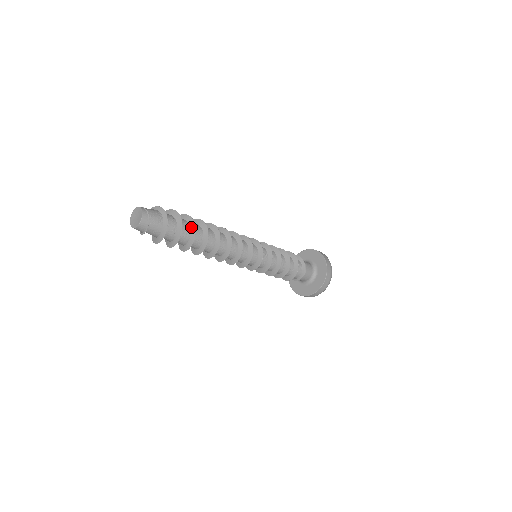
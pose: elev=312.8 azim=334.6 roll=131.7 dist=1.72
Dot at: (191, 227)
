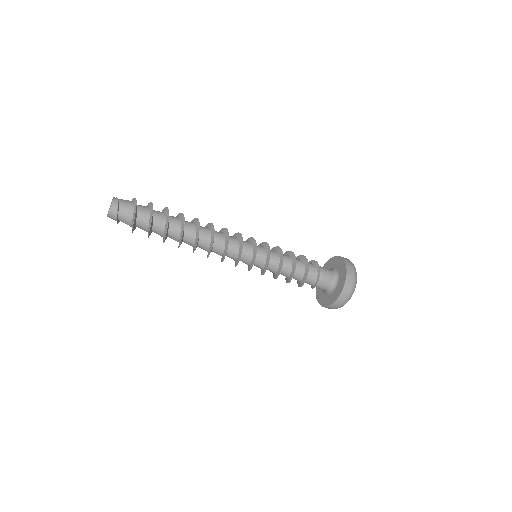
Dot at: (166, 216)
